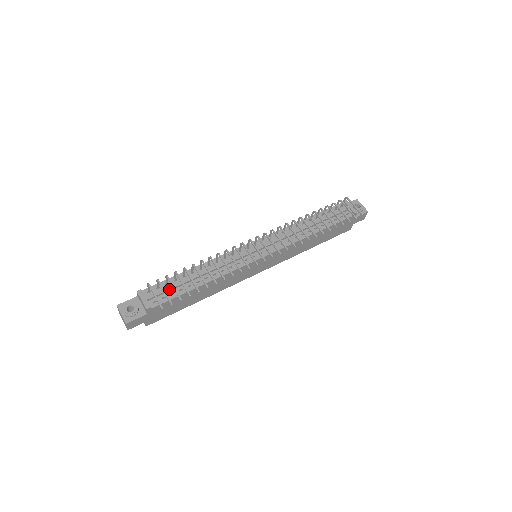
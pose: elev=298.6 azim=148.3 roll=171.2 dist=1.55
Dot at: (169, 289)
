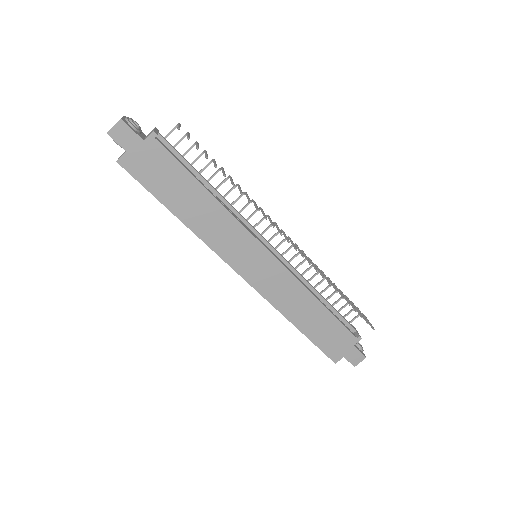
Dot at: (182, 156)
